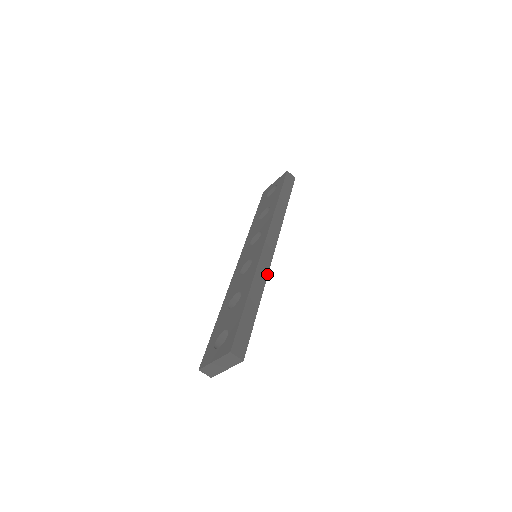
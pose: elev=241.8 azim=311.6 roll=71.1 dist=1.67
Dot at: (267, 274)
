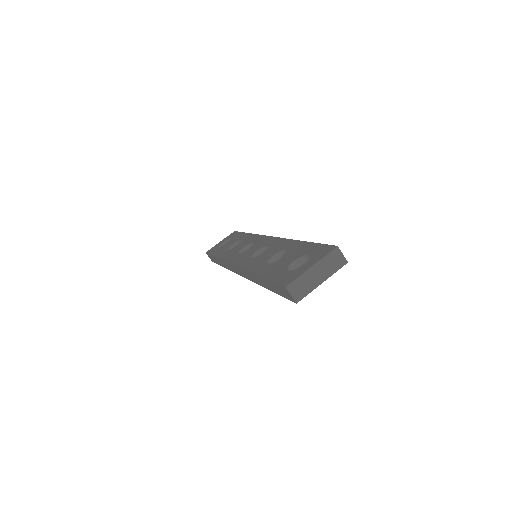
Dot at: occluded
